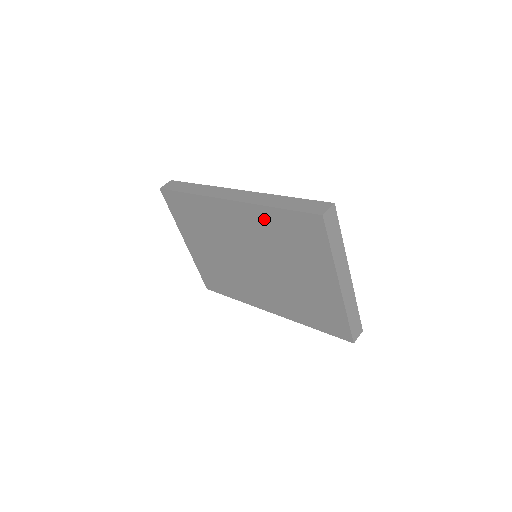
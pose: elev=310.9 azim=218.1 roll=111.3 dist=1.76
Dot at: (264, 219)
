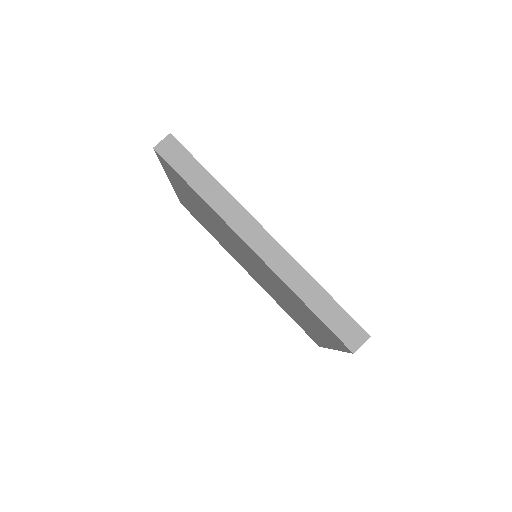
Dot at: (286, 289)
